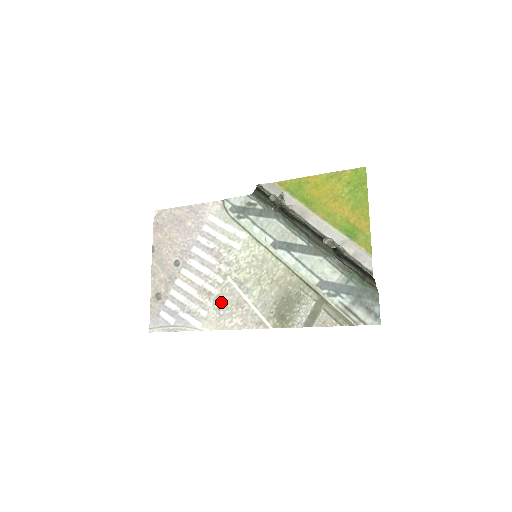
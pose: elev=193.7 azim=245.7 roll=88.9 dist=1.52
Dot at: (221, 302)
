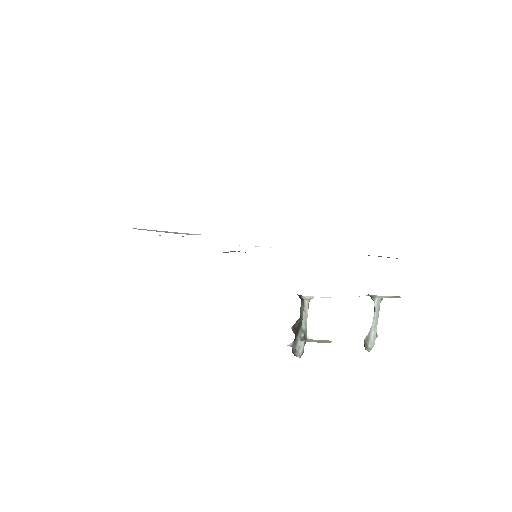
Dot at: occluded
